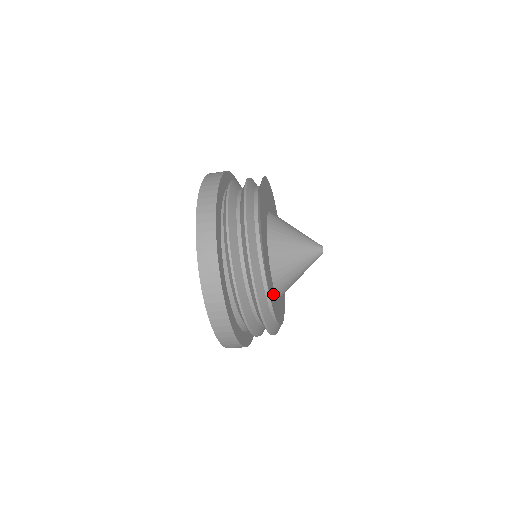
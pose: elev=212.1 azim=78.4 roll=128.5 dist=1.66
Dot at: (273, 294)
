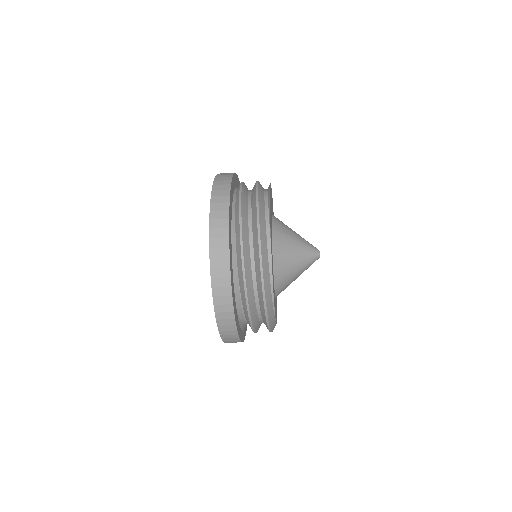
Dot at: (272, 259)
